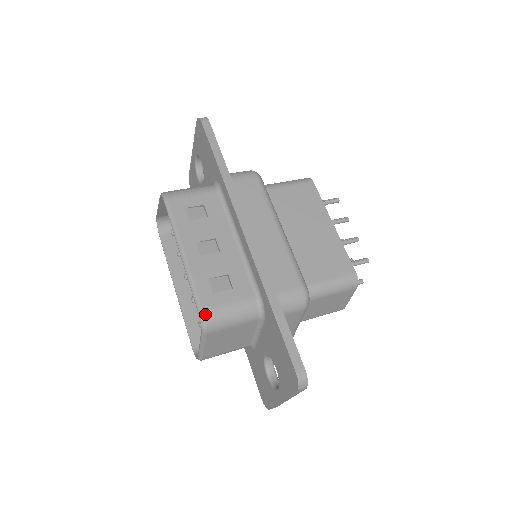
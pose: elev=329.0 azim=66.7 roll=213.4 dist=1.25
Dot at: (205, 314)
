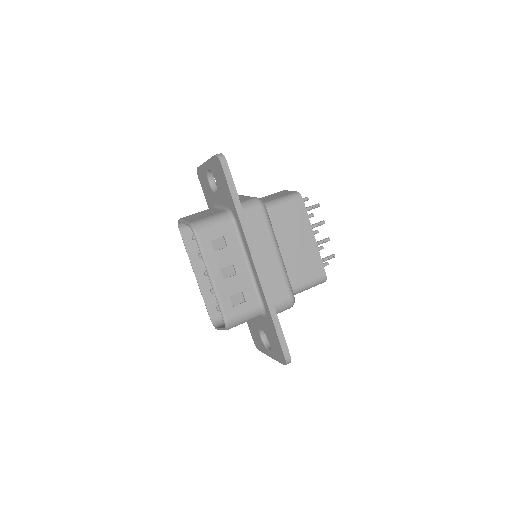
Dot at: (228, 322)
